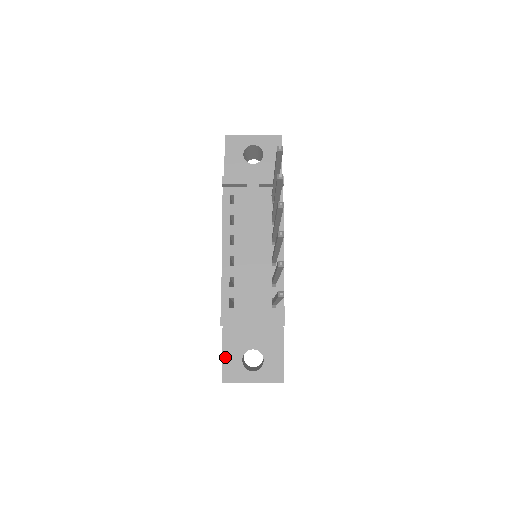
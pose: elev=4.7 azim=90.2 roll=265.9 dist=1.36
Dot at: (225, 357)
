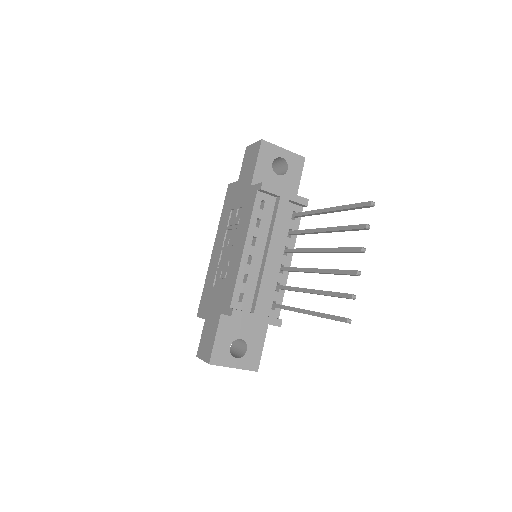
Dot at: (217, 342)
